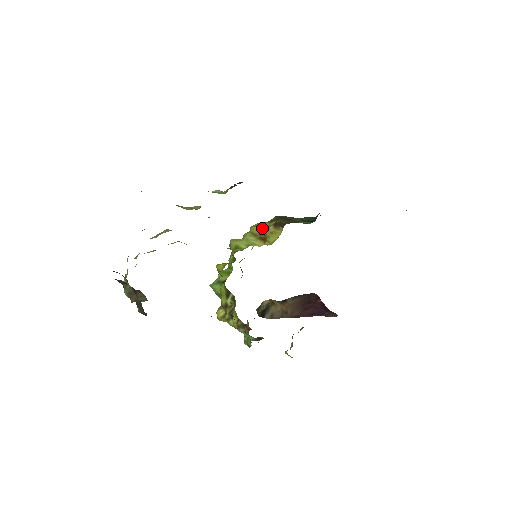
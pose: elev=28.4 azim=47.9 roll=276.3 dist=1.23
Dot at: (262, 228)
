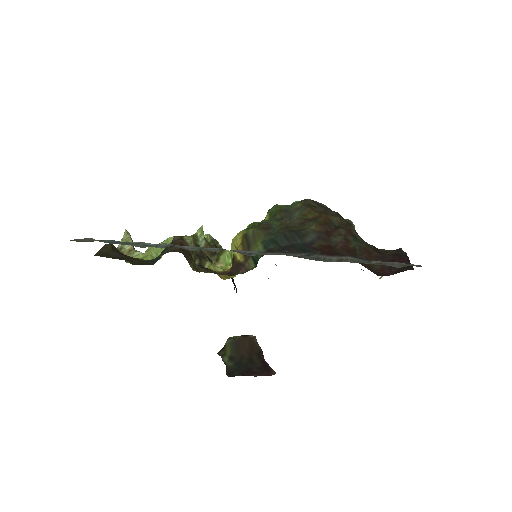
Dot at: (236, 247)
